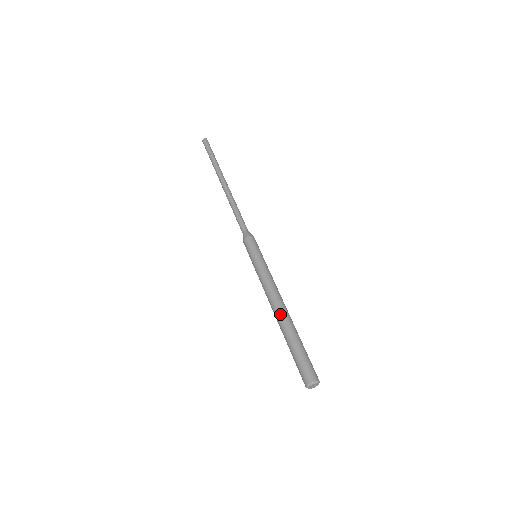
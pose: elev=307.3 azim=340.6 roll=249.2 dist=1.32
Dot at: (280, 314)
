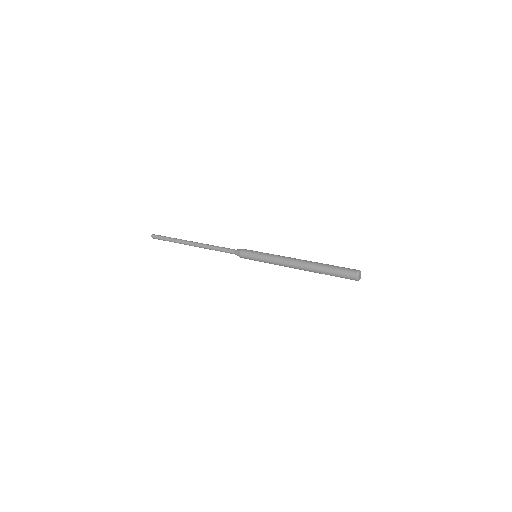
Dot at: (303, 265)
